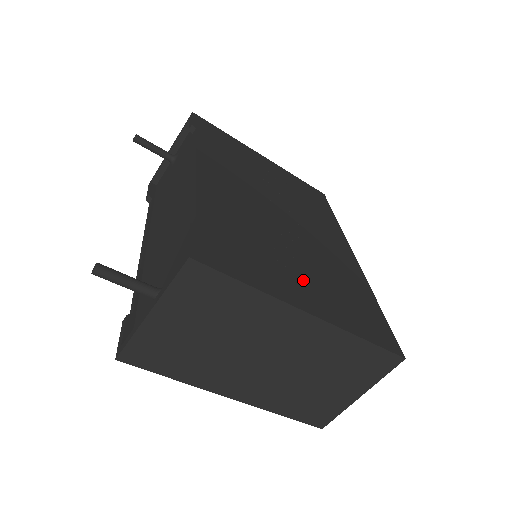
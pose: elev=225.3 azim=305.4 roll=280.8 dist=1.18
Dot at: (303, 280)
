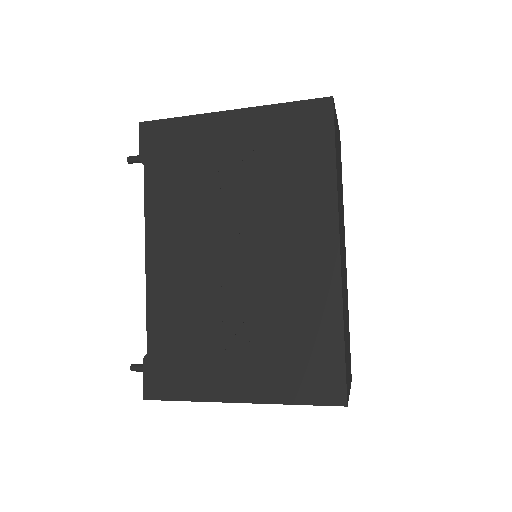
Dot at: (241, 359)
